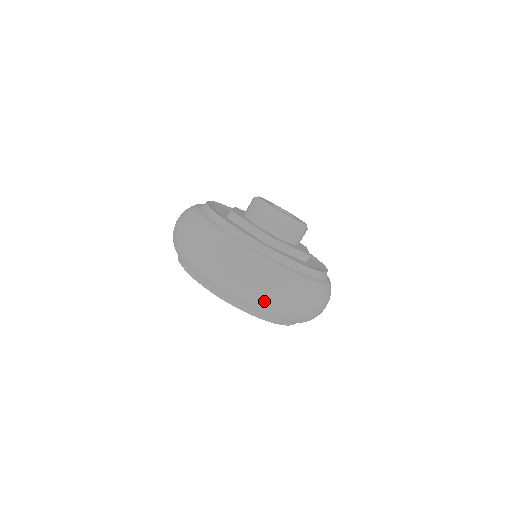
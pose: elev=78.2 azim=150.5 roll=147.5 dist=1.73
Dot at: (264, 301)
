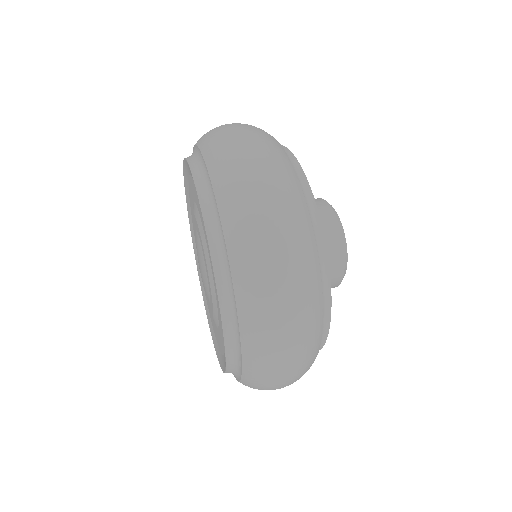
Dot at: (227, 144)
